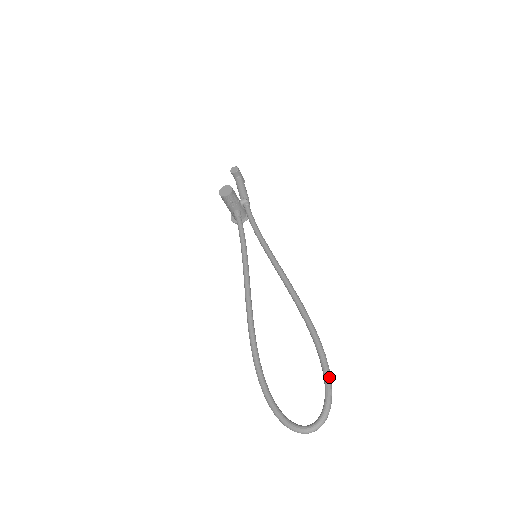
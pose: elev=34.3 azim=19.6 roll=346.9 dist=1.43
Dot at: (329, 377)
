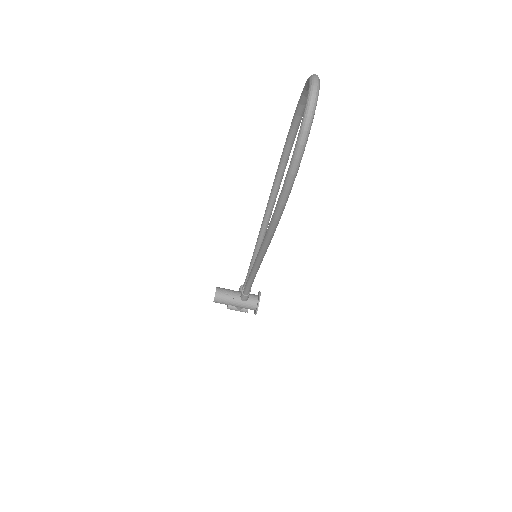
Dot at: (299, 101)
